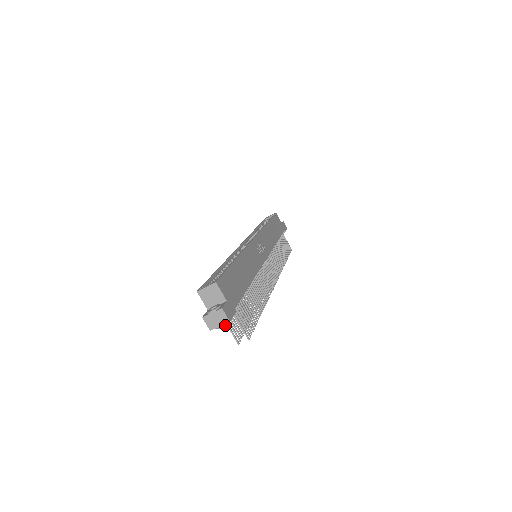
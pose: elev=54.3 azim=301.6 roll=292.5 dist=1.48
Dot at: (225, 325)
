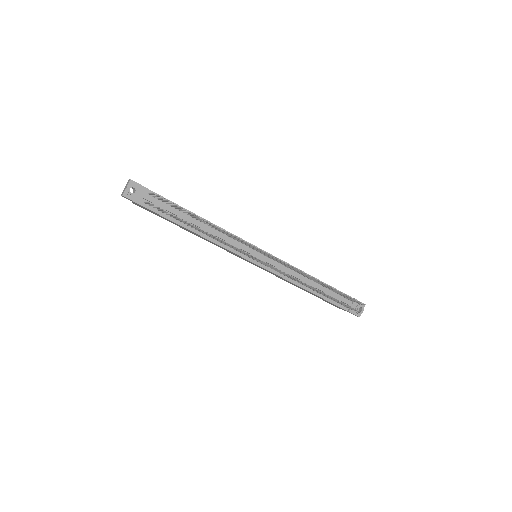
Dot at: (131, 186)
